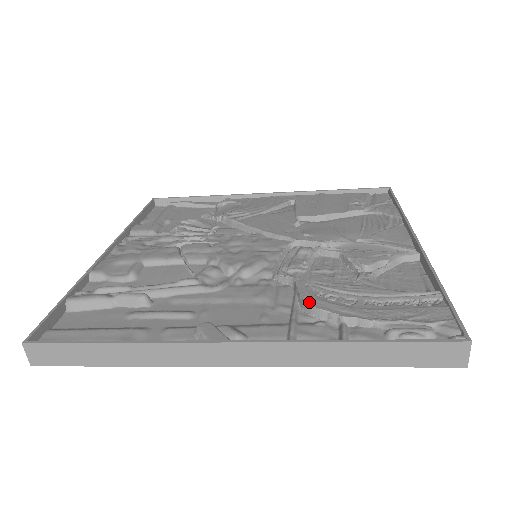
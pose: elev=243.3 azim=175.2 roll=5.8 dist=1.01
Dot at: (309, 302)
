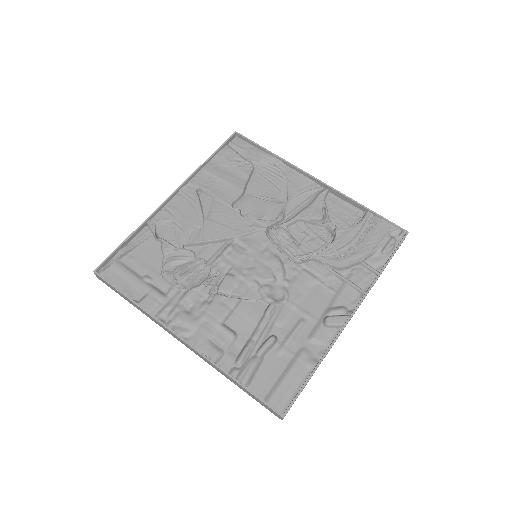
Dot at: (341, 265)
